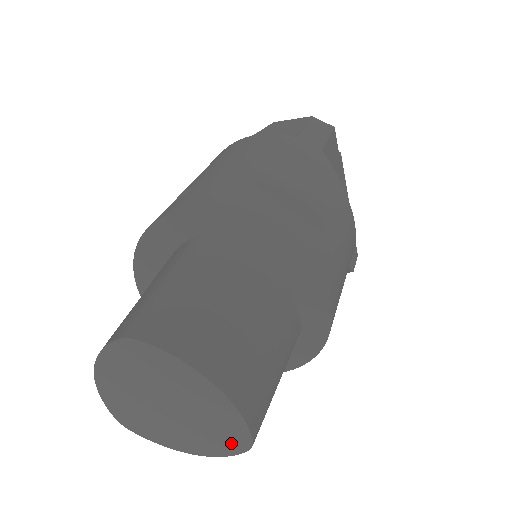
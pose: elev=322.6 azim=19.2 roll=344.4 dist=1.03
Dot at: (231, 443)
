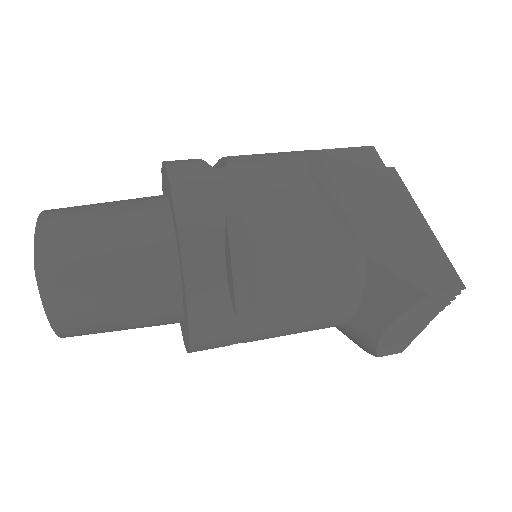
Dot at: occluded
